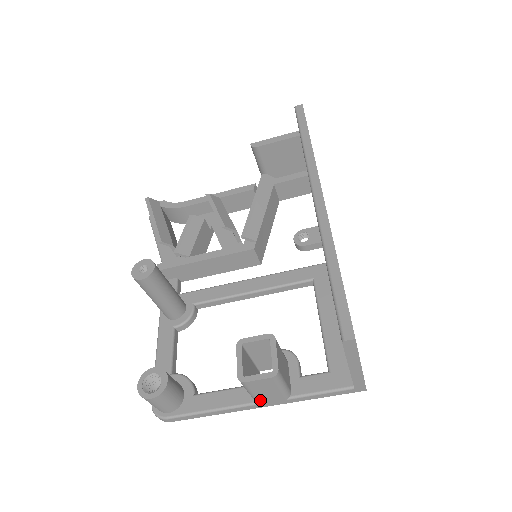
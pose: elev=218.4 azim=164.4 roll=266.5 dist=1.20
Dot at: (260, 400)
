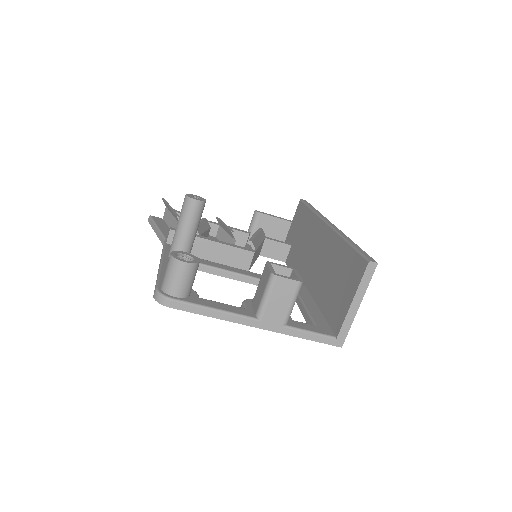
Dot at: (265, 314)
